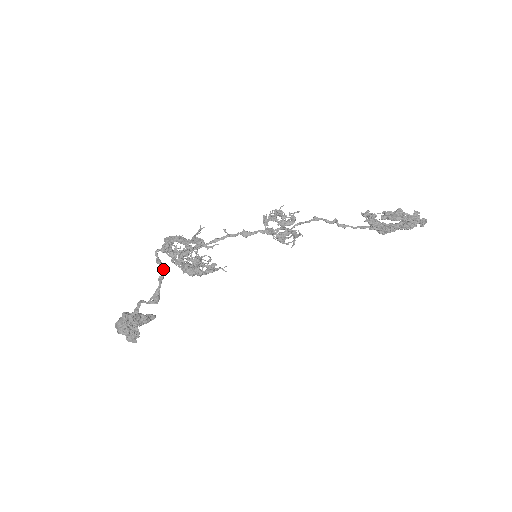
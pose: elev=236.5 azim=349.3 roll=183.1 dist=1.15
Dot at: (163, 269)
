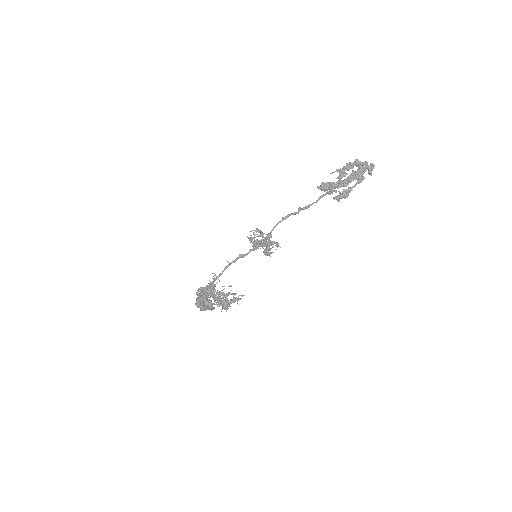
Dot at: occluded
